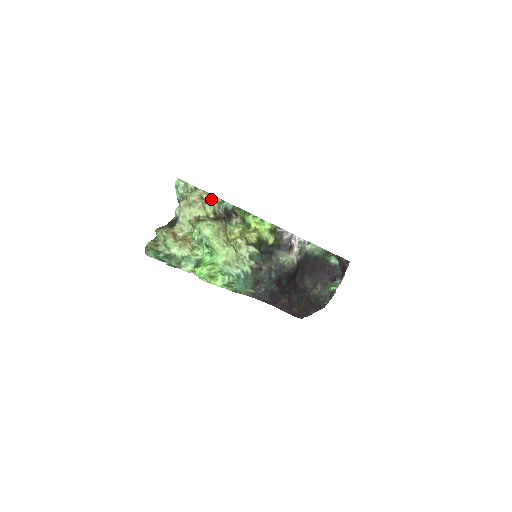
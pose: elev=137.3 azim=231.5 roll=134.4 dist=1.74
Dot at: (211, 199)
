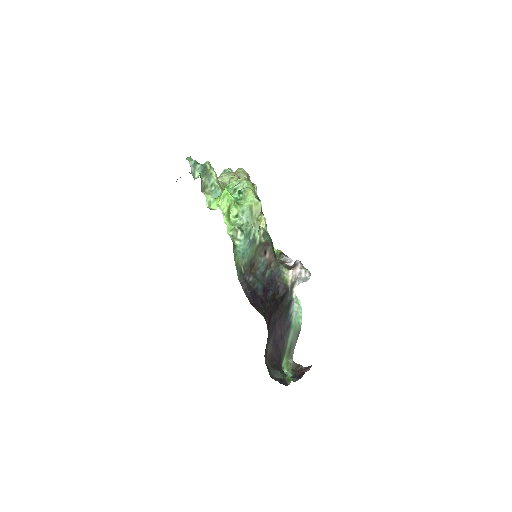
Dot at: (254, 184)
